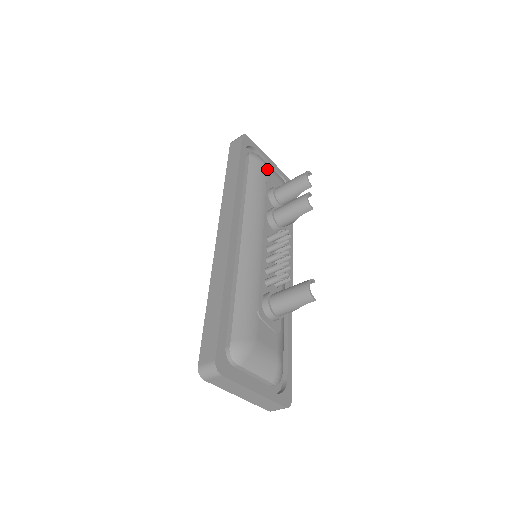
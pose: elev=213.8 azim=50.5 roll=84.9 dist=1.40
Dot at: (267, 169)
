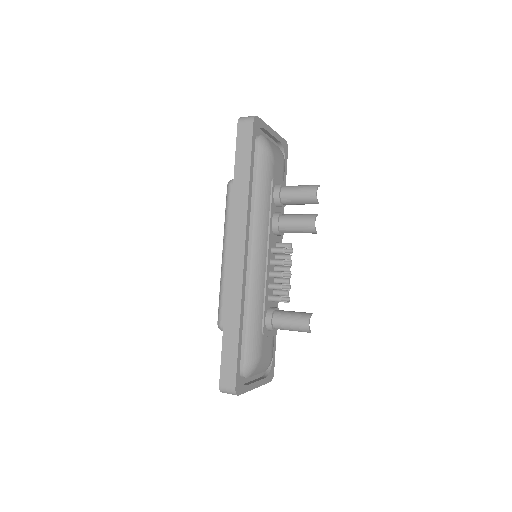
Dot at: (273, 159)
